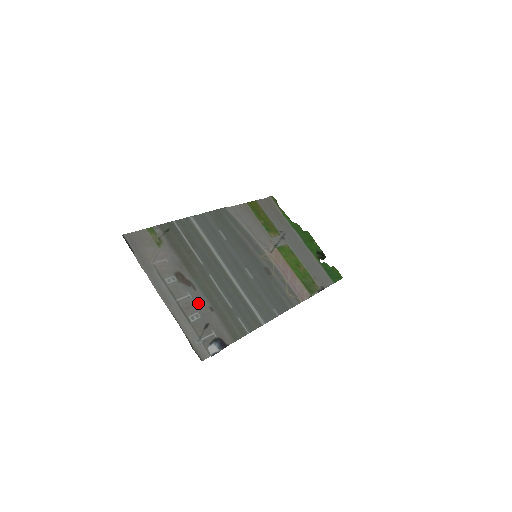
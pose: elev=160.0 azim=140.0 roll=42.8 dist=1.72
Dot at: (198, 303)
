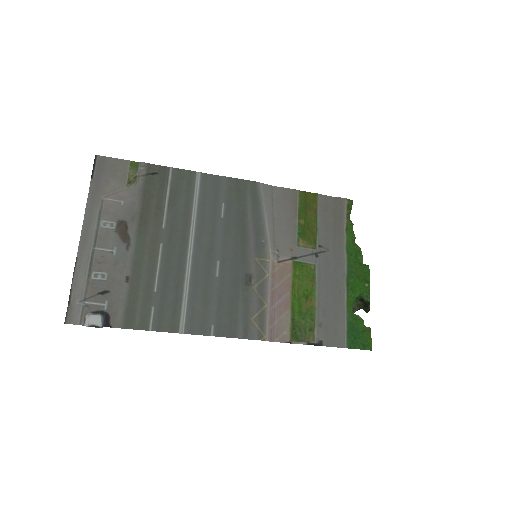
Dot at: (117, 264)
